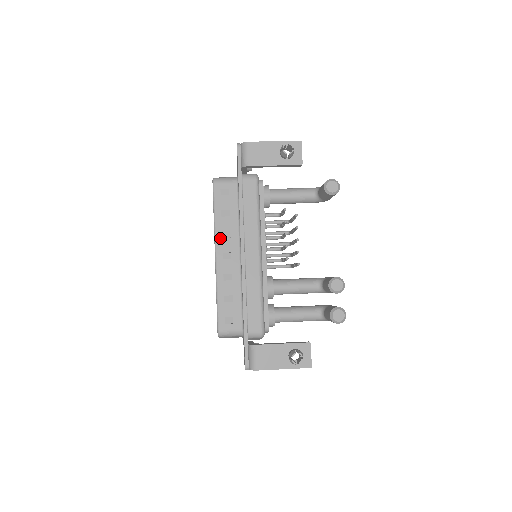
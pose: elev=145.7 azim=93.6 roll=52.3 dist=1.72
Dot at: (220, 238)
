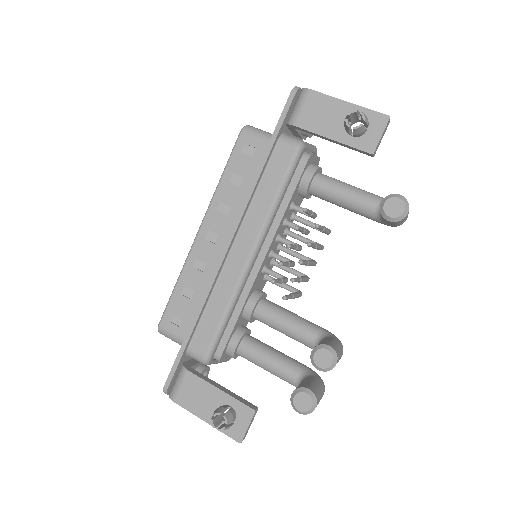
Dot at: (214, 210)
